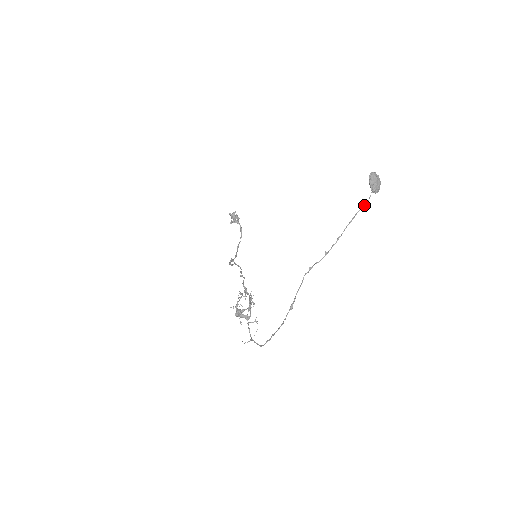
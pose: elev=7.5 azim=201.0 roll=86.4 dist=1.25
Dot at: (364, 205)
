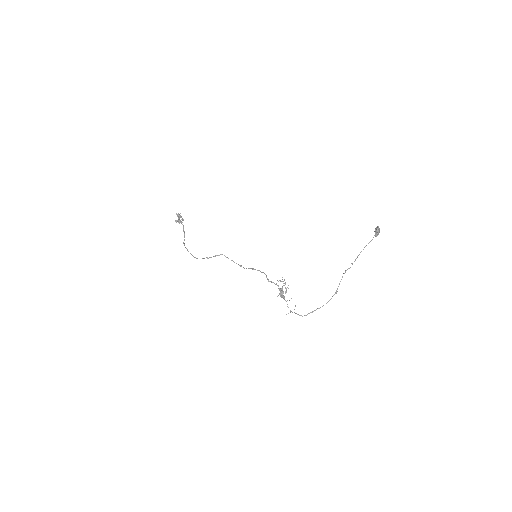
Dot at: occluded
